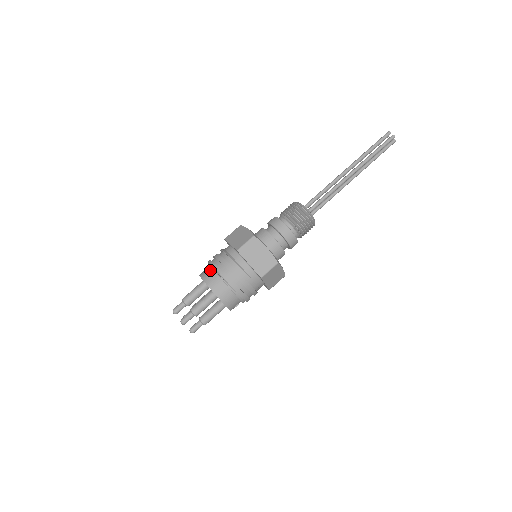
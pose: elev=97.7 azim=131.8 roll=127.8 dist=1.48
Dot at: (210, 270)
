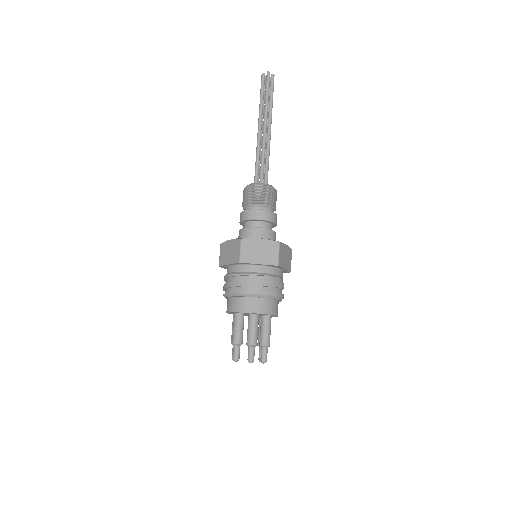
Dot at: (258, 300)
